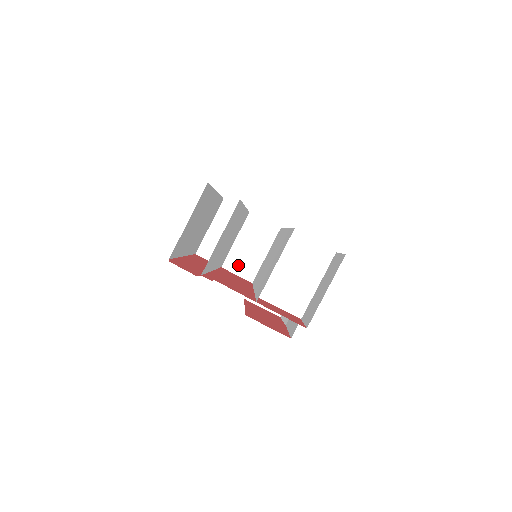
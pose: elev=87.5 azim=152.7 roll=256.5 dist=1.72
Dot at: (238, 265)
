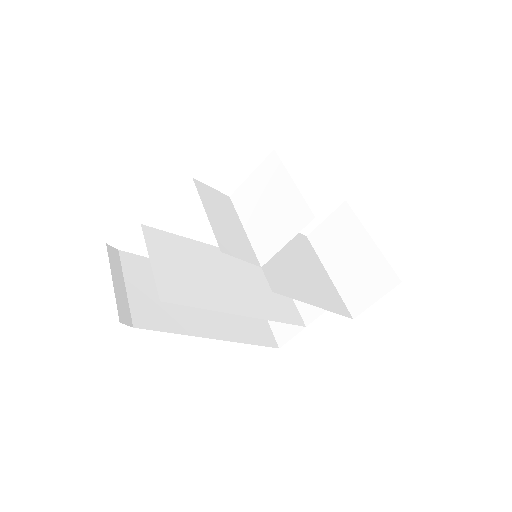
Dot at: occluded
